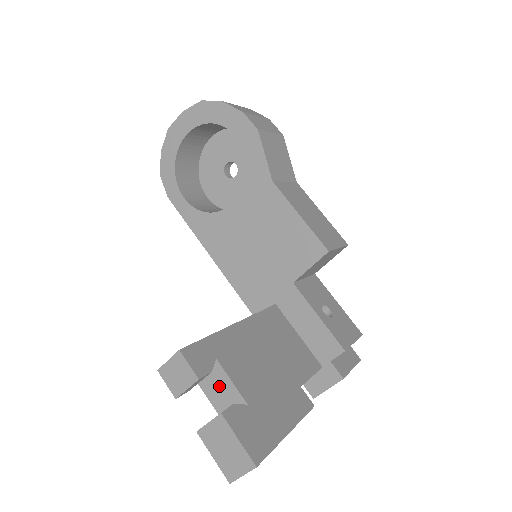
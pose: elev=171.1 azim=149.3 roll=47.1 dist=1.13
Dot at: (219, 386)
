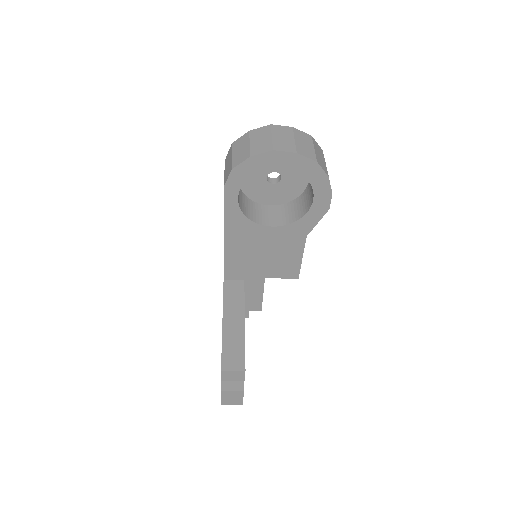
Dot at: occluded
